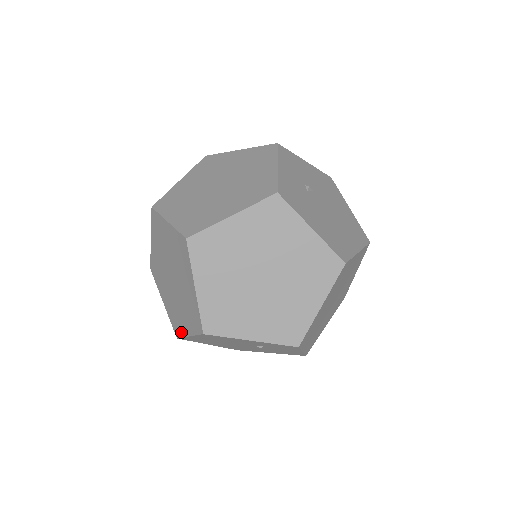
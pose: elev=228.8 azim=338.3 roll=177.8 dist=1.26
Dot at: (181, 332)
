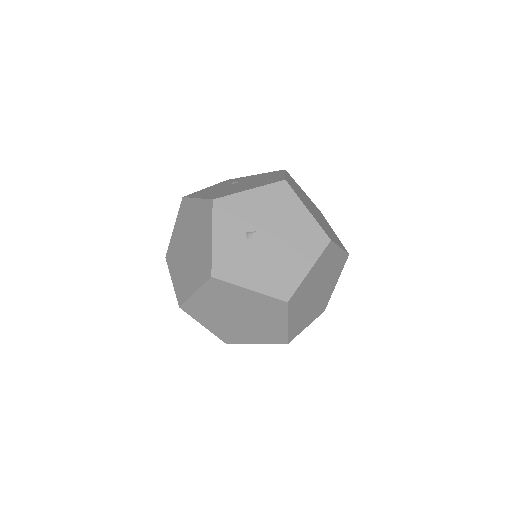
Dot at: occluded
